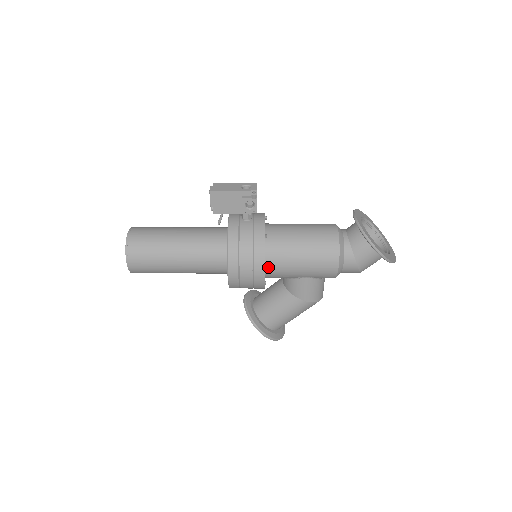
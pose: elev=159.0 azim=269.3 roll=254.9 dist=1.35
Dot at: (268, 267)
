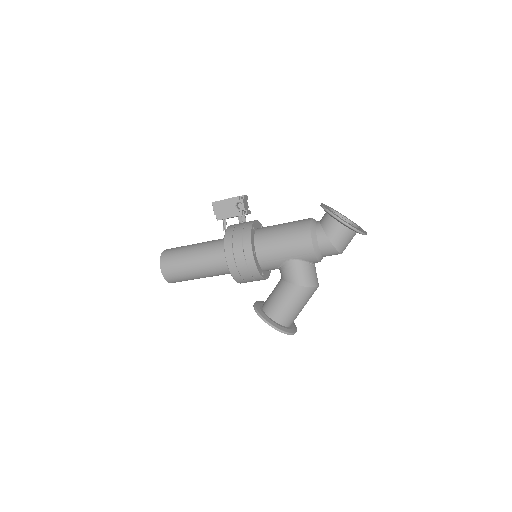
Dot at: (258, 251)
